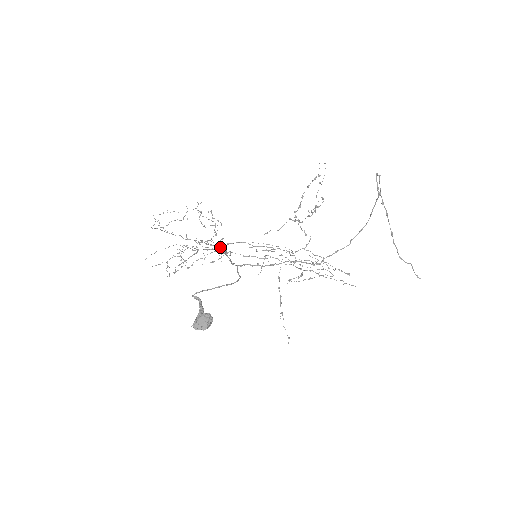
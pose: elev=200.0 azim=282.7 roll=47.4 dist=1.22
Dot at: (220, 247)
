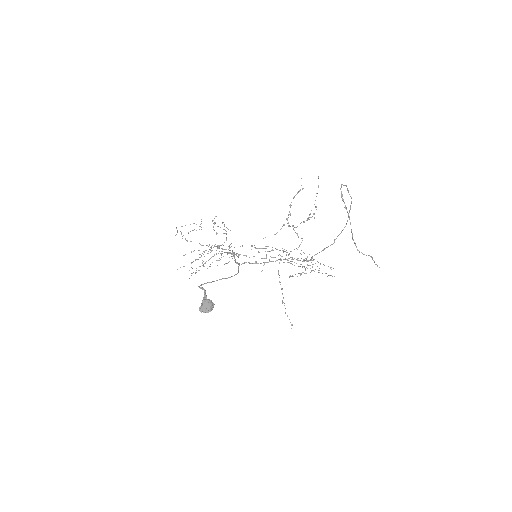
Dot at: (229, 250)
